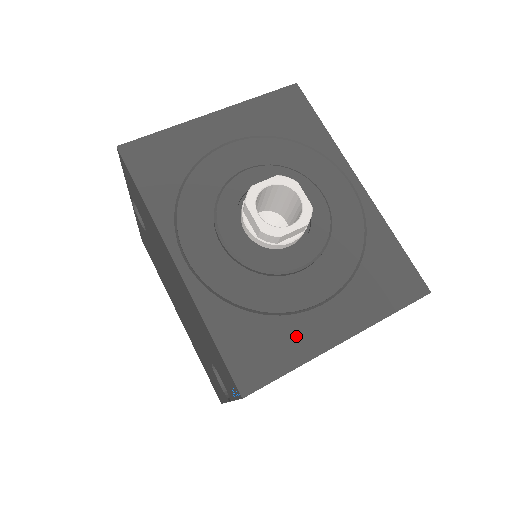
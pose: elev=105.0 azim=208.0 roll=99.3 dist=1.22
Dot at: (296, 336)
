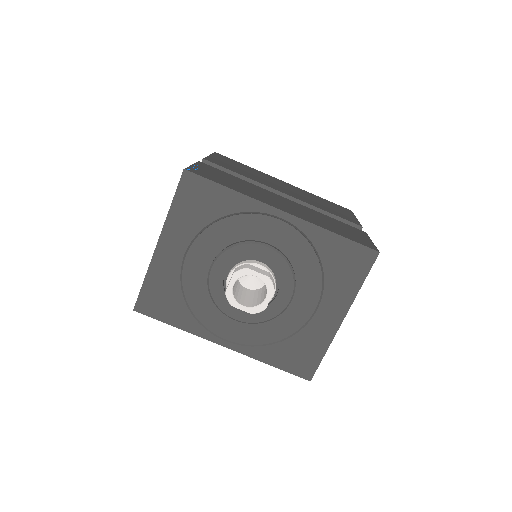
Dot at: (315, 336)
